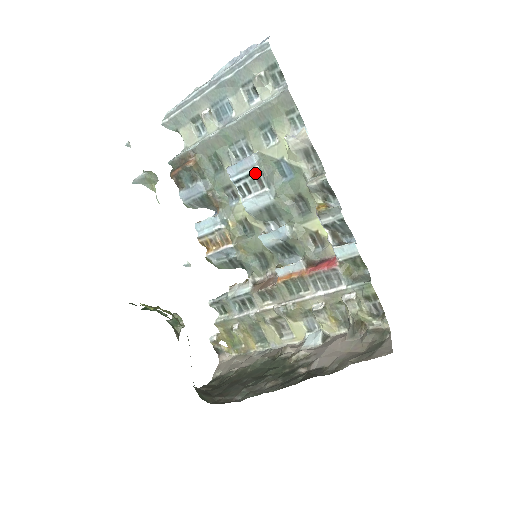
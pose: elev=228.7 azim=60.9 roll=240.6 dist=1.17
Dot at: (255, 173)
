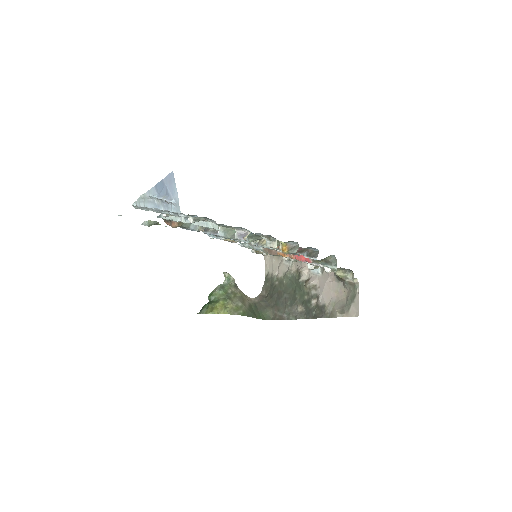
Dot at: occluded
